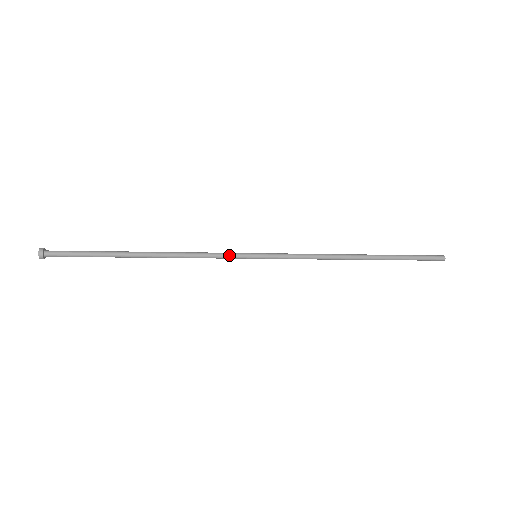
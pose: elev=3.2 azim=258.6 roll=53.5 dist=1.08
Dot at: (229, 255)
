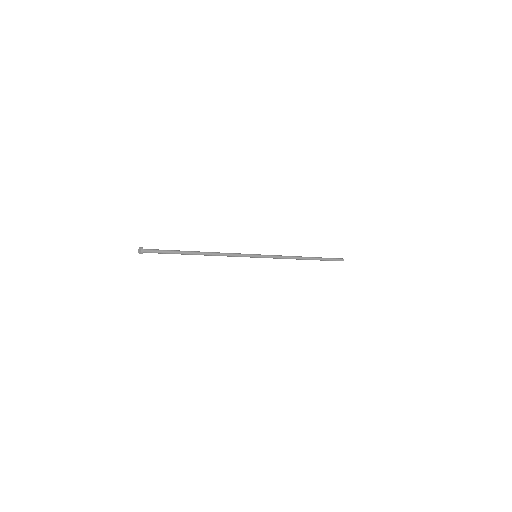
Dot at: (243, 254)
